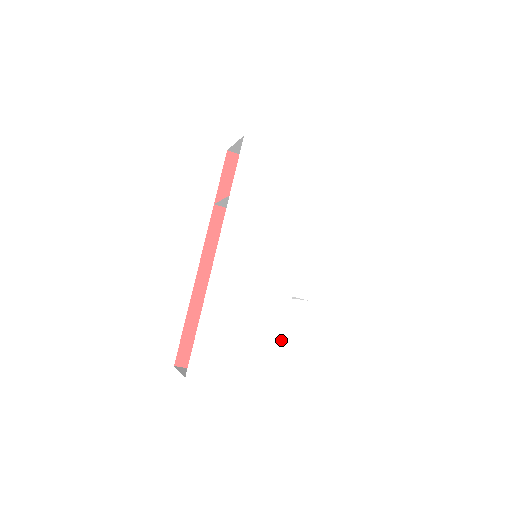
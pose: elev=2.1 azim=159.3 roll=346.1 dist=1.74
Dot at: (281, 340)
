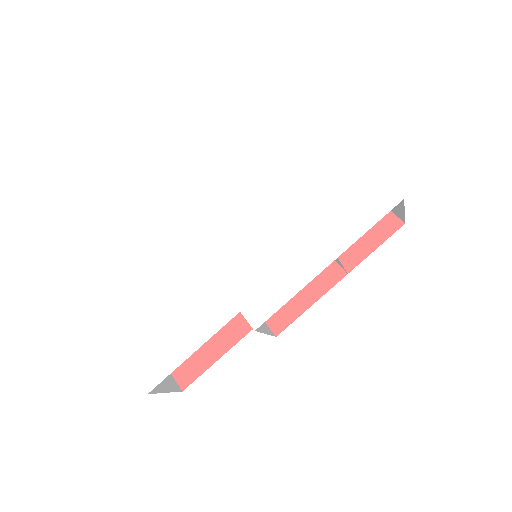
Dot at: (196, 349)
